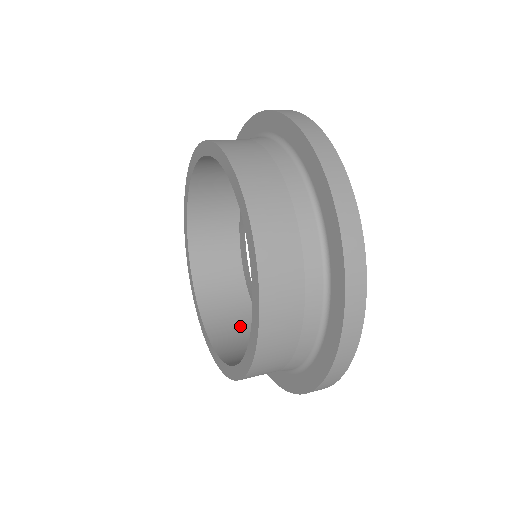
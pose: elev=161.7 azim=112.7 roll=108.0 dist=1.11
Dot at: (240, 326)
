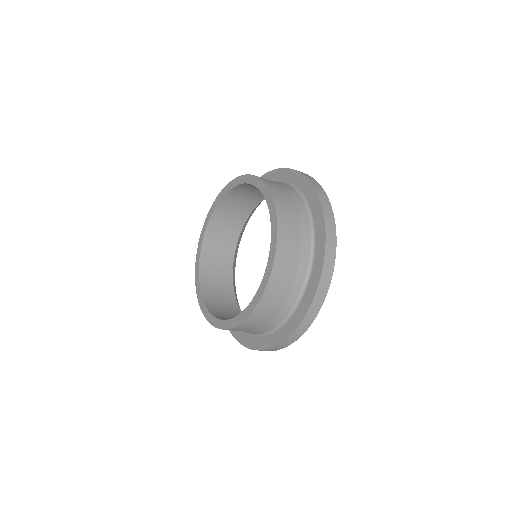
Dot at: (234, 316)
